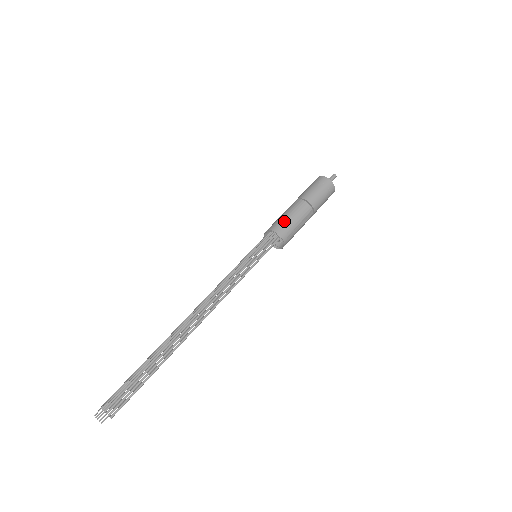
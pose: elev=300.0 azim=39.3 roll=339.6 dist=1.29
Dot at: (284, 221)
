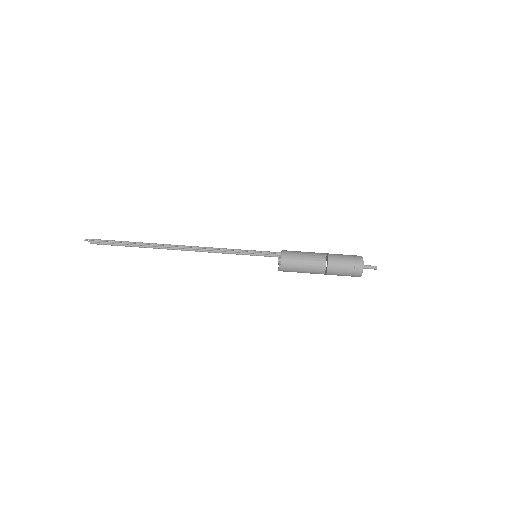
Dot at: (296, 251)
